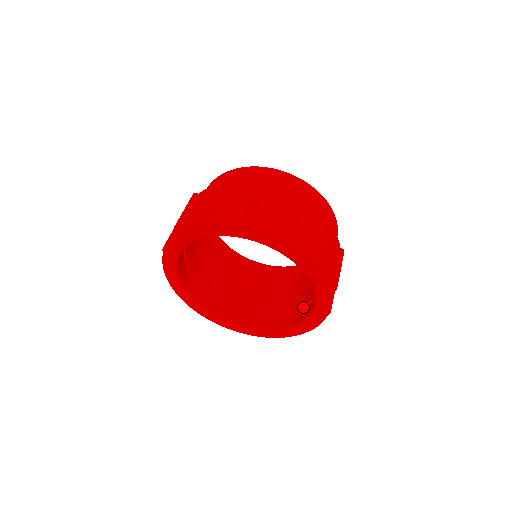
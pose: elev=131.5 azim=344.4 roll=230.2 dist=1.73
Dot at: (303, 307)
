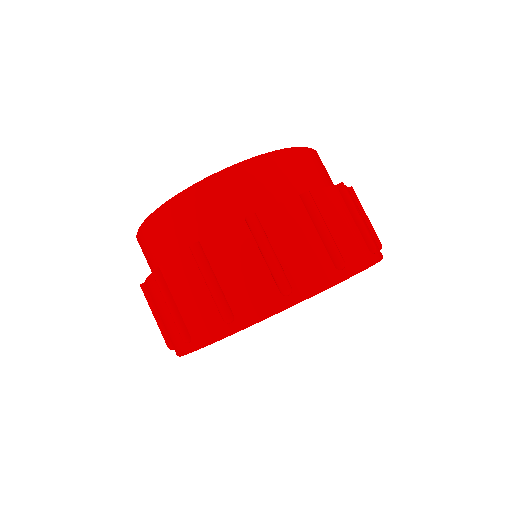
Dot at: occluded
